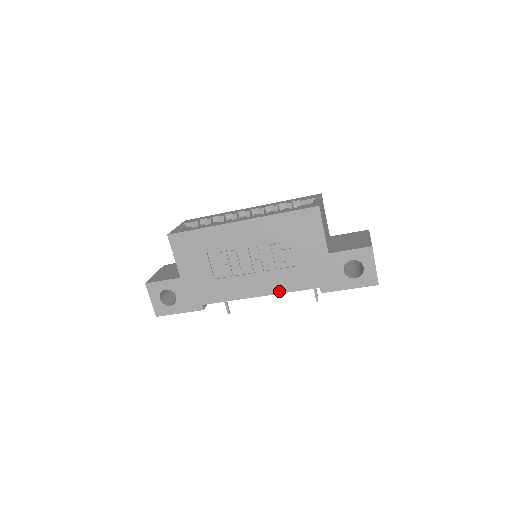
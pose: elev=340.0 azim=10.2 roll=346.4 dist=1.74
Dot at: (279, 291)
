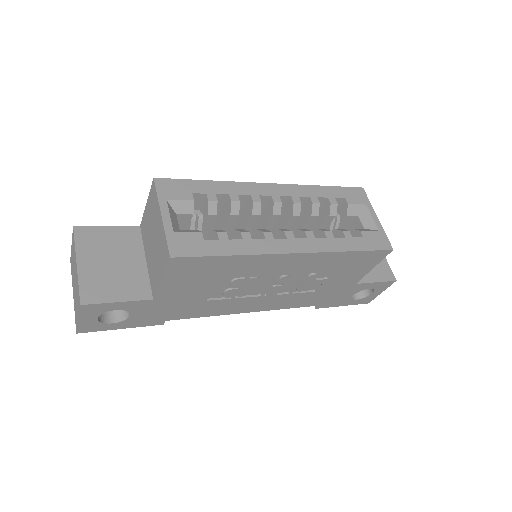
Dot at: (276, 308)
